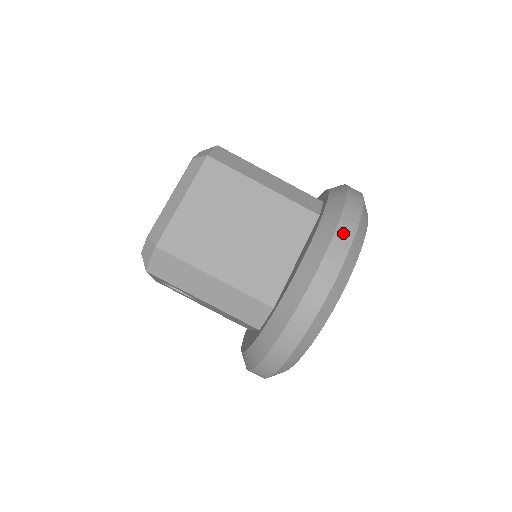
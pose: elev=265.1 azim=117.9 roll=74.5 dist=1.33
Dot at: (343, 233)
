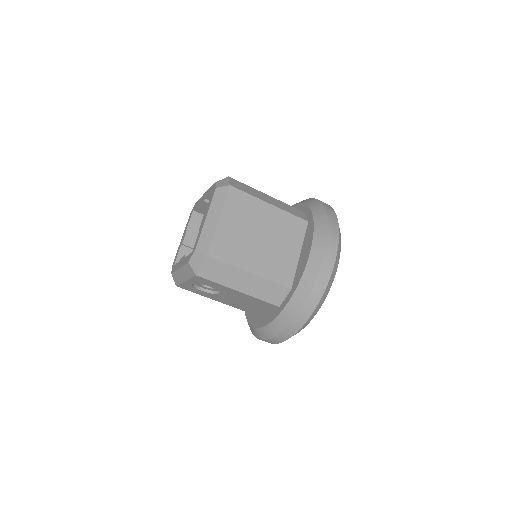
Dot at: (332, 232)
